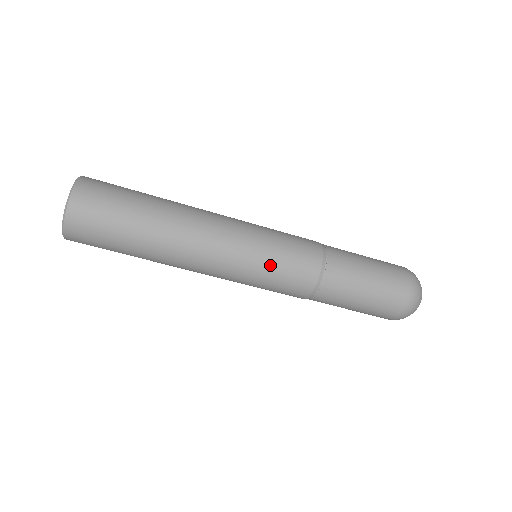
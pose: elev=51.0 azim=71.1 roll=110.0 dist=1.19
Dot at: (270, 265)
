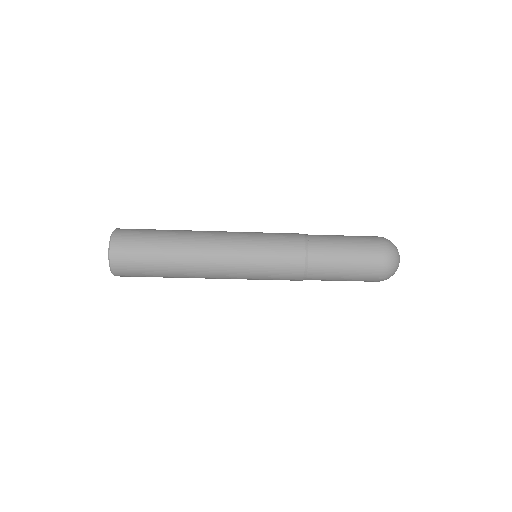
Dot at: (264, 272)
